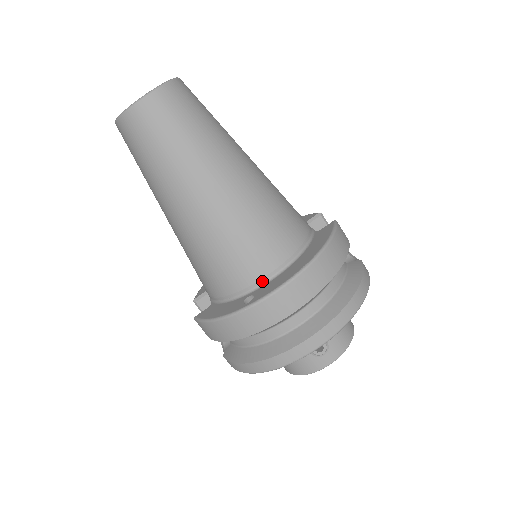
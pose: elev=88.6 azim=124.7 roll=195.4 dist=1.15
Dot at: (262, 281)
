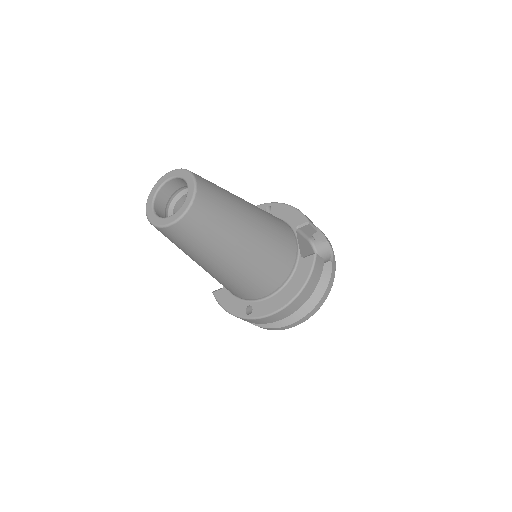
Dot at: (258, 299)
